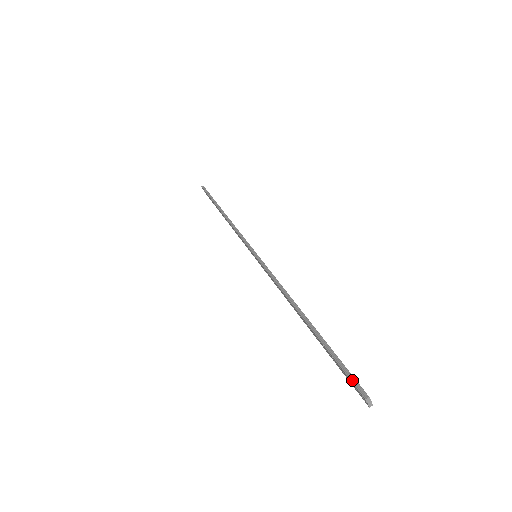
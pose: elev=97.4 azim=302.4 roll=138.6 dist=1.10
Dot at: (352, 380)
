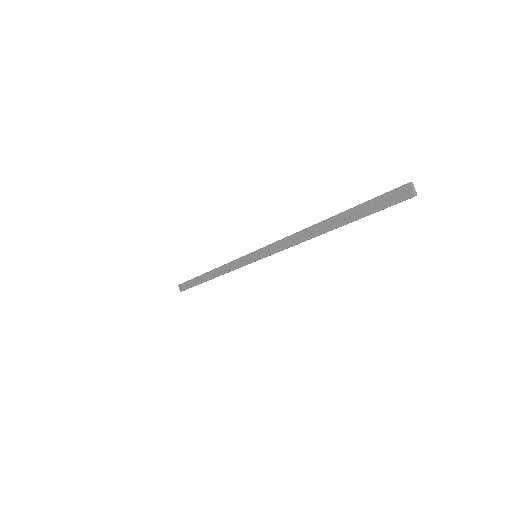
Dot at: (391, 190)
